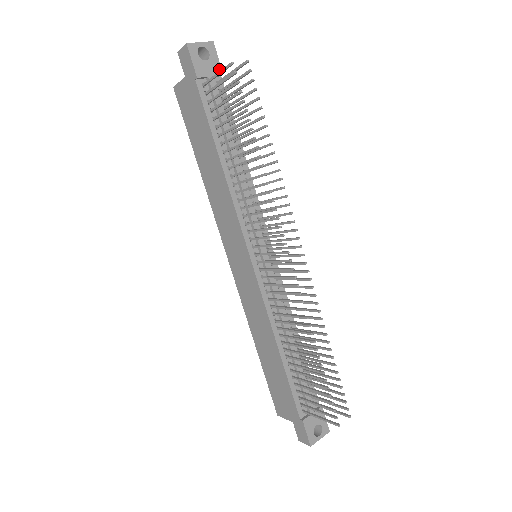
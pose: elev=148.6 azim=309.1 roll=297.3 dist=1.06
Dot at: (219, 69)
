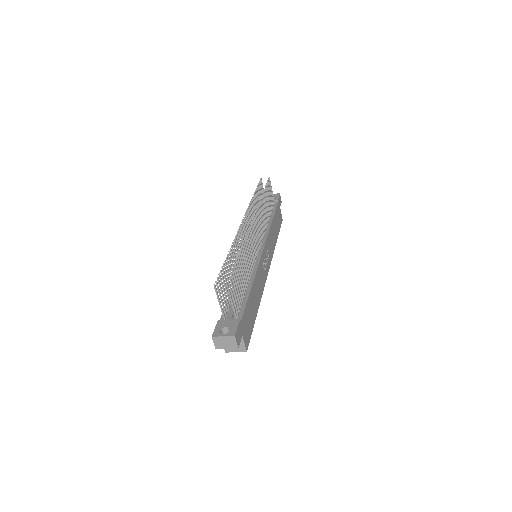
Dot at: (277, 199)
